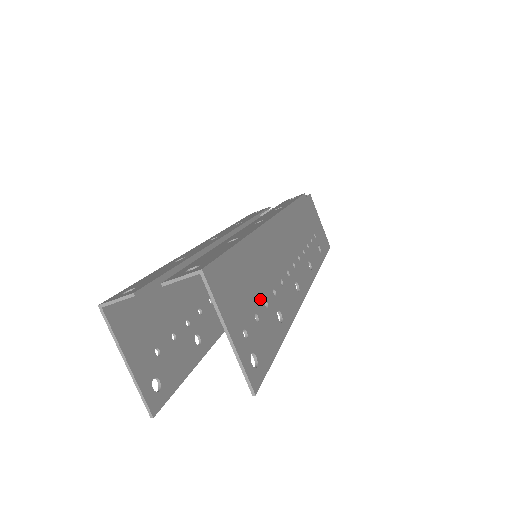
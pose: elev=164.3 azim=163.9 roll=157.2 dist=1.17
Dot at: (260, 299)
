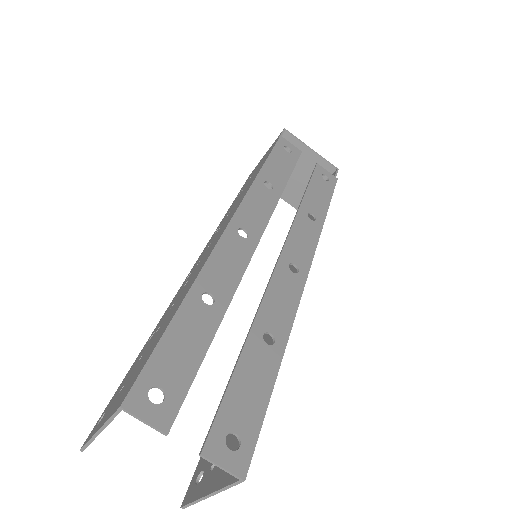
Dot at: occluded
